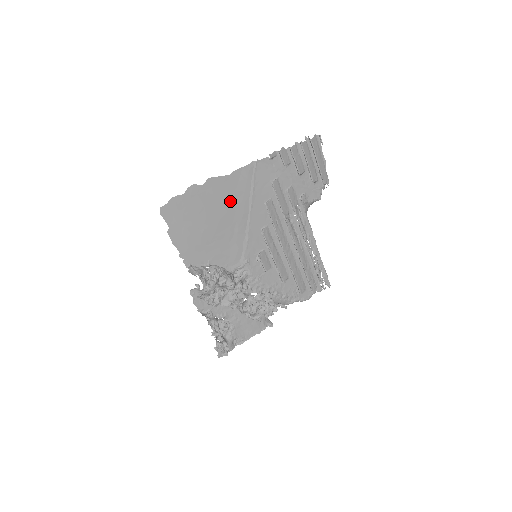
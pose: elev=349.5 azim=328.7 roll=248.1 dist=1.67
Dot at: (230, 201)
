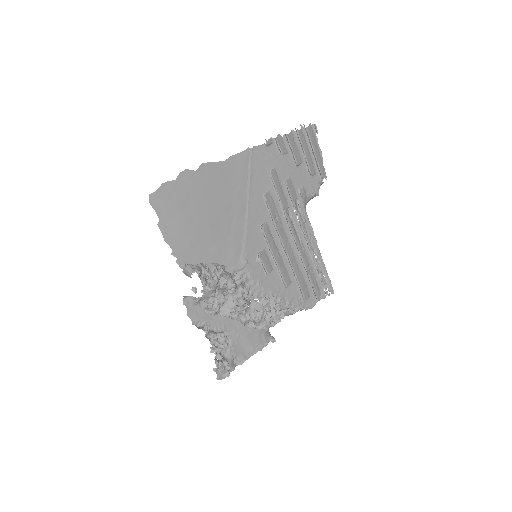
Dot at: (226, 191)
